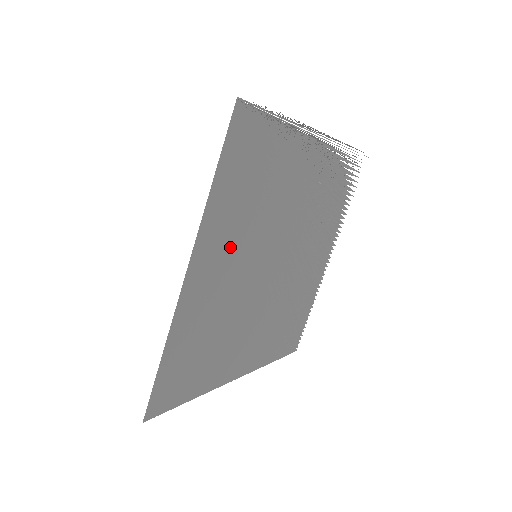
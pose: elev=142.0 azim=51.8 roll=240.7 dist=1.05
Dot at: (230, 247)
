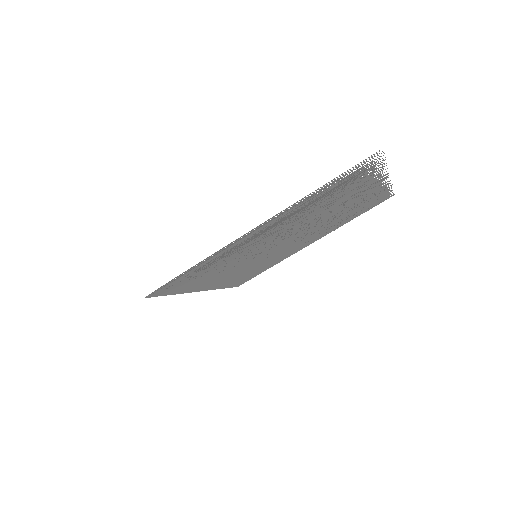
Dot at: occluded
